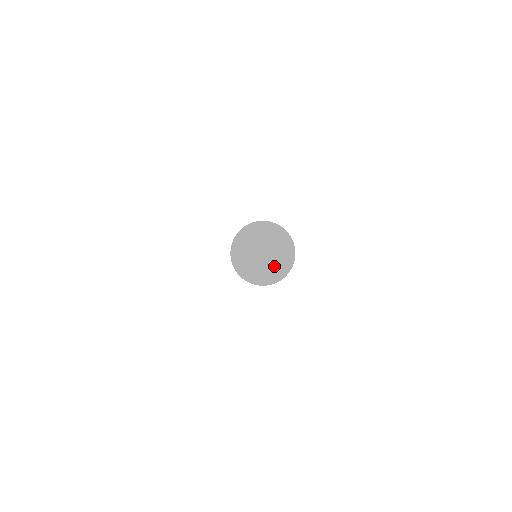
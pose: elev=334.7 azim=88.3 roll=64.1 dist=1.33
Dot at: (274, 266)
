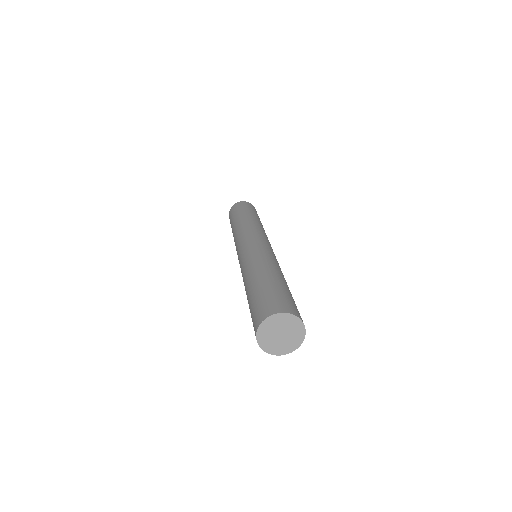
Dot at: (290, 342)
